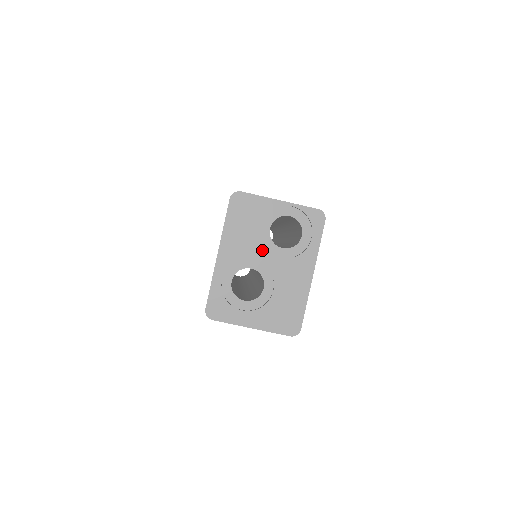
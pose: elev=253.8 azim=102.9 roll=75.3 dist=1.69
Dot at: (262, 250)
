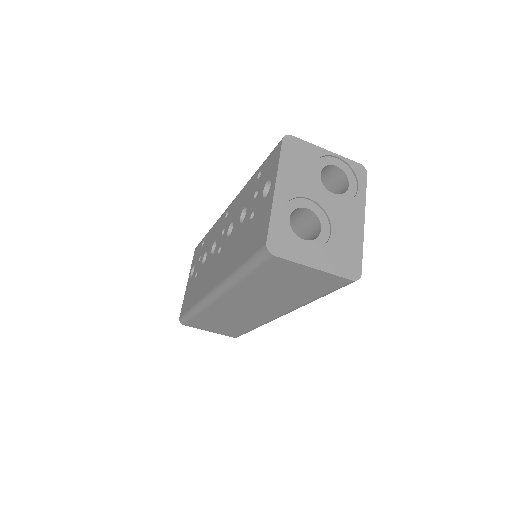
Dot at: (316, 191)
